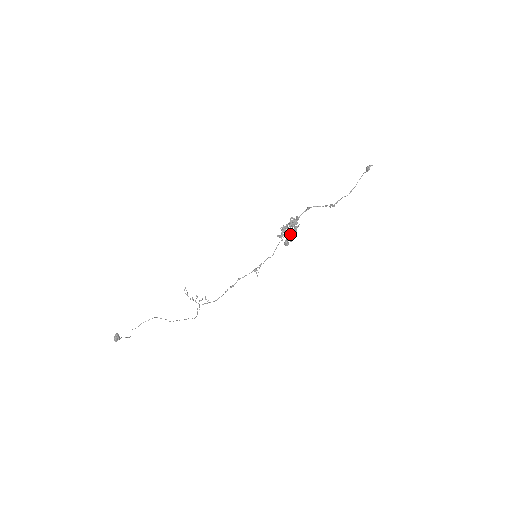
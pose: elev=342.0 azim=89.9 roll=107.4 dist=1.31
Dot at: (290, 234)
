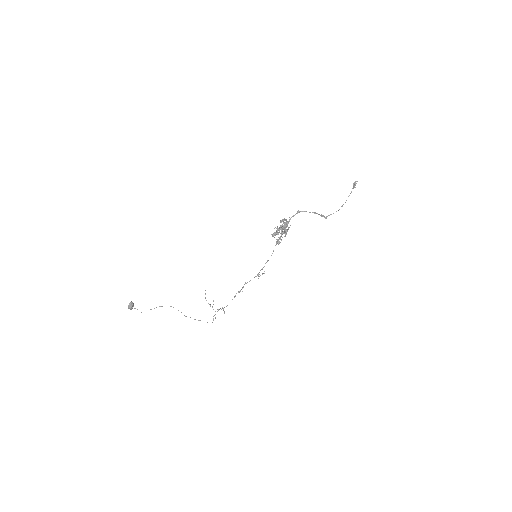
Dot at: (282, 234)
